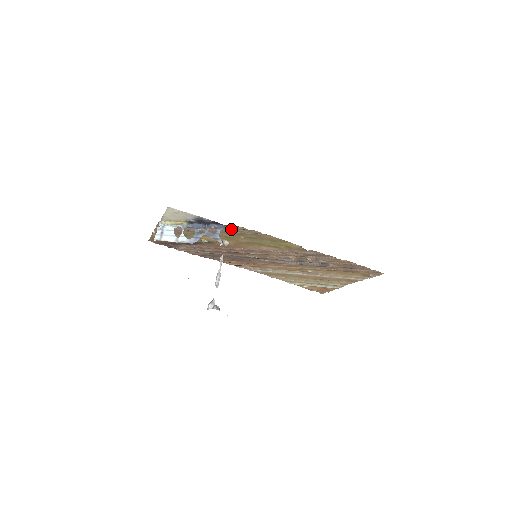
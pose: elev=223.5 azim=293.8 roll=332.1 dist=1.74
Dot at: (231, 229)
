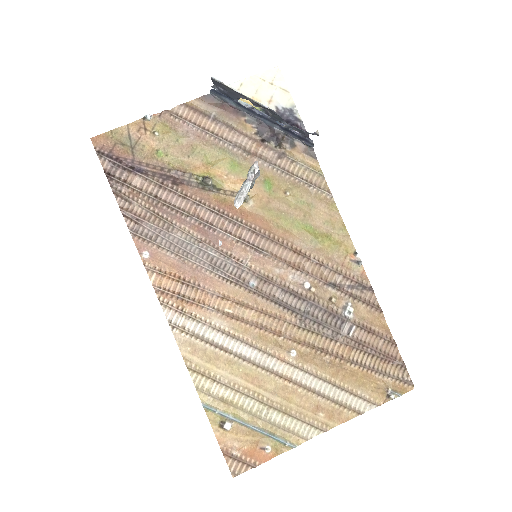
Dot at: (293, 166)
